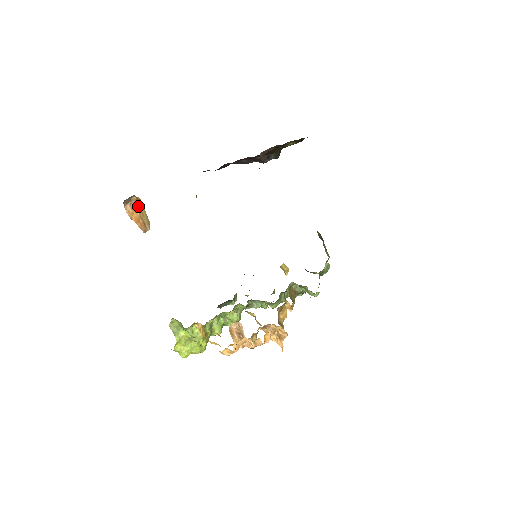
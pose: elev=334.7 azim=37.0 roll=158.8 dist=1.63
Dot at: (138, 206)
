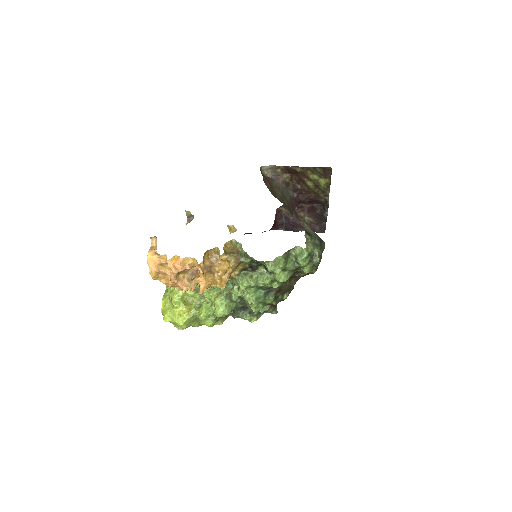
Dot at: occluded
